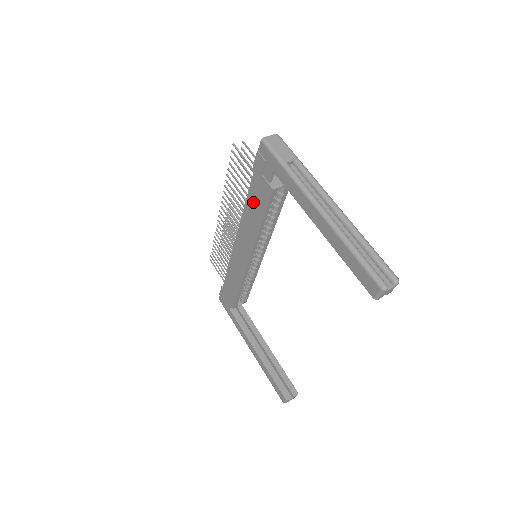
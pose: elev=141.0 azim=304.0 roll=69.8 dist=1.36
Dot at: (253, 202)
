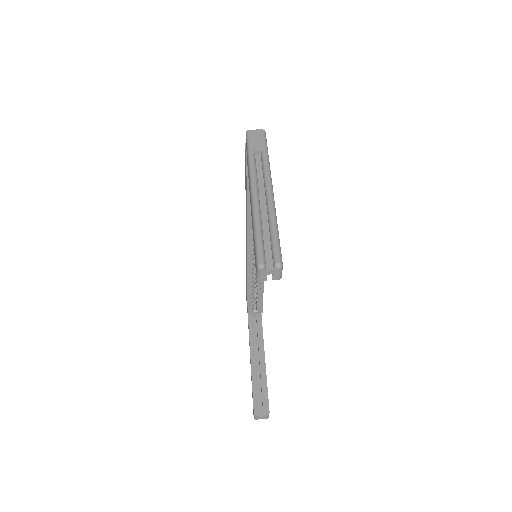
Dot at: occluded
